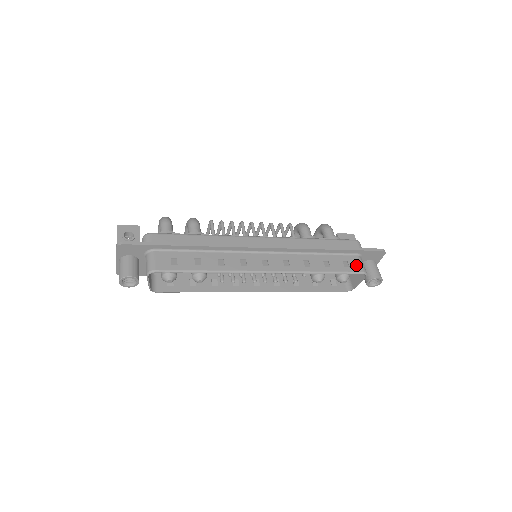
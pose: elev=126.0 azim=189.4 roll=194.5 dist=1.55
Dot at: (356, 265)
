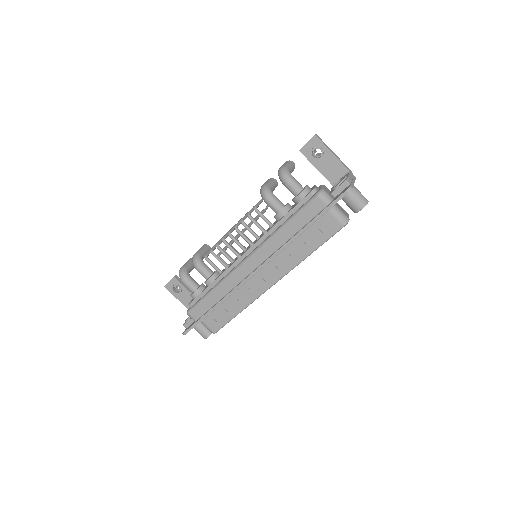
Dot at: (333, 224)
